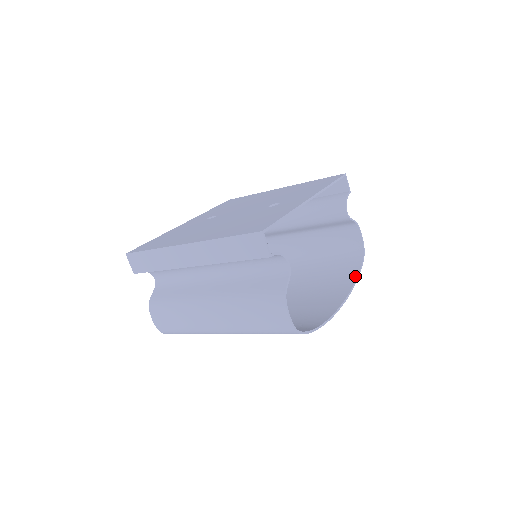
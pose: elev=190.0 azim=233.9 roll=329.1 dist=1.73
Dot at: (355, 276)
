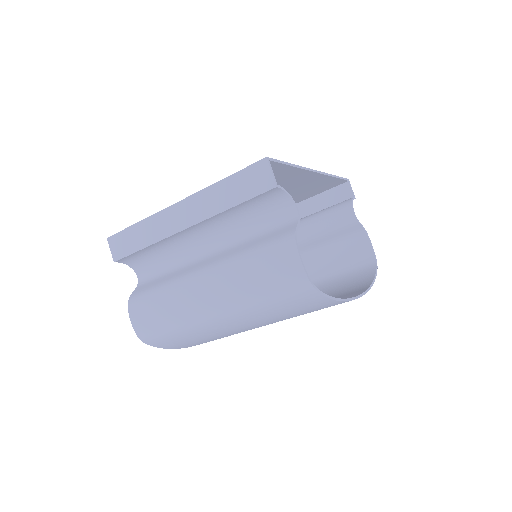
Dot at: (370, 281)
